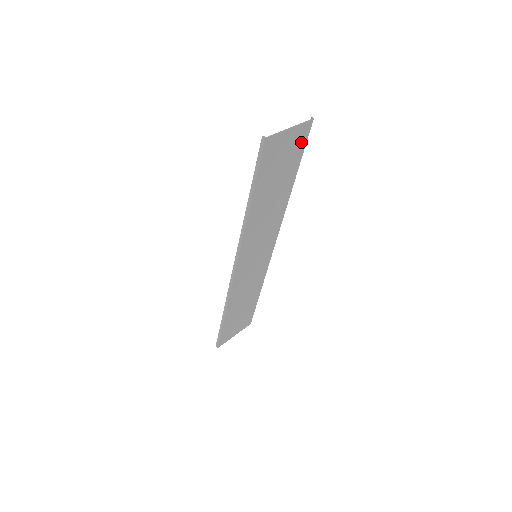
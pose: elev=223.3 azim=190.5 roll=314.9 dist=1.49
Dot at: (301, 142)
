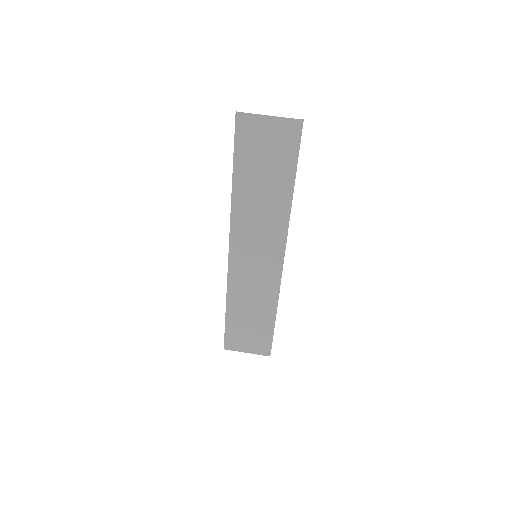
Dot at: (291, 141)
